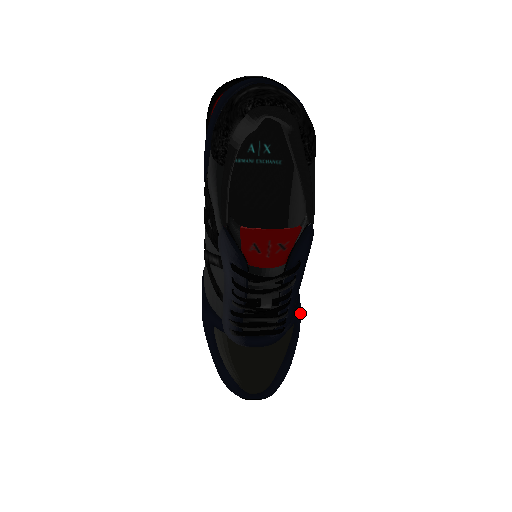
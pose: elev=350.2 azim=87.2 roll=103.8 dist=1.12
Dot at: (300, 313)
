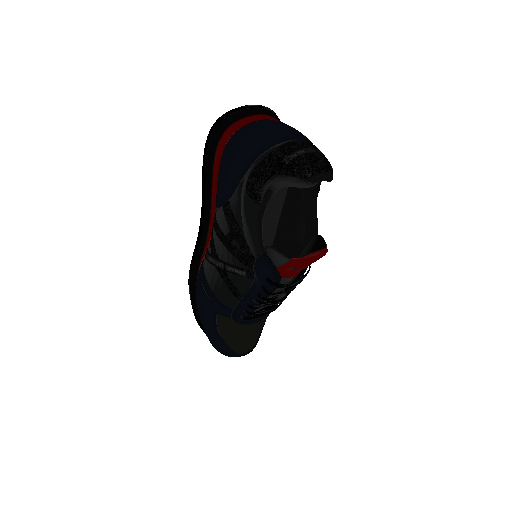
Dot at: occluded
